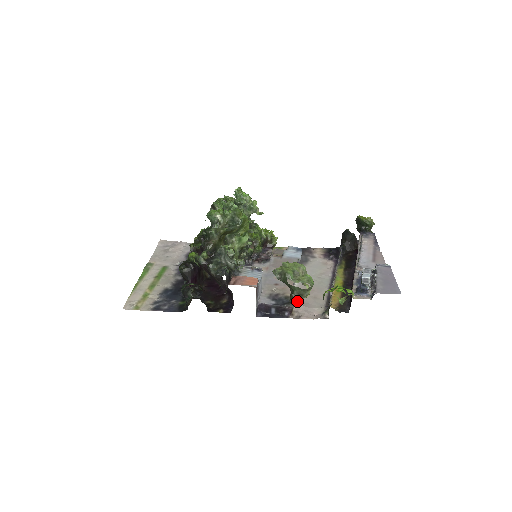
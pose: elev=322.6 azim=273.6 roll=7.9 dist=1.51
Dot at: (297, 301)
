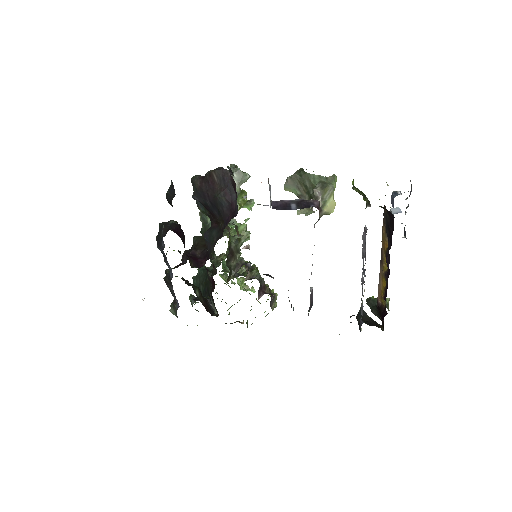
Dot at: (322, 202)
